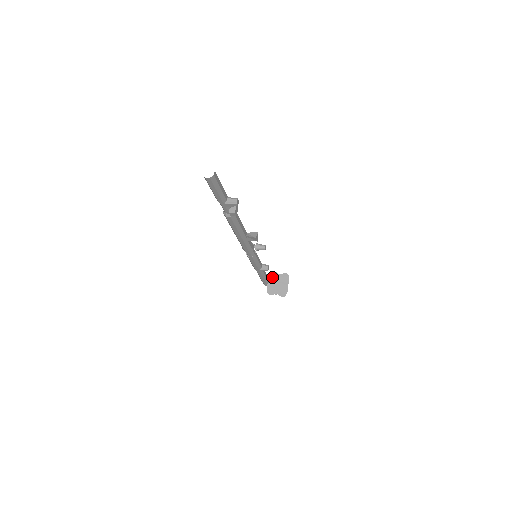
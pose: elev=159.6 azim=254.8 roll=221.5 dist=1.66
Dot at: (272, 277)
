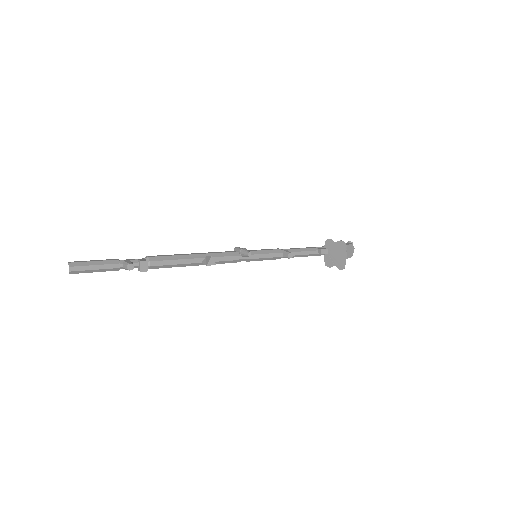
Dot at: (323, 249)
